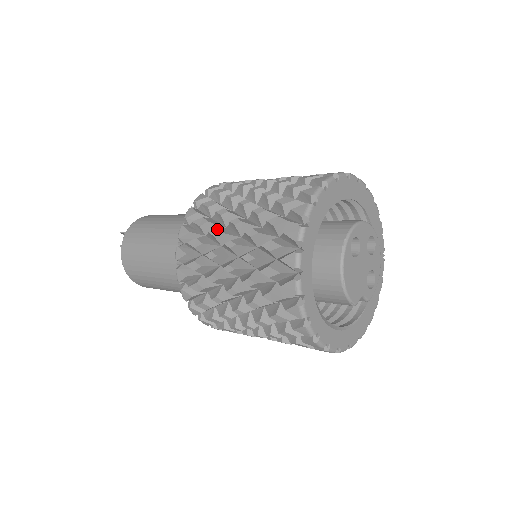
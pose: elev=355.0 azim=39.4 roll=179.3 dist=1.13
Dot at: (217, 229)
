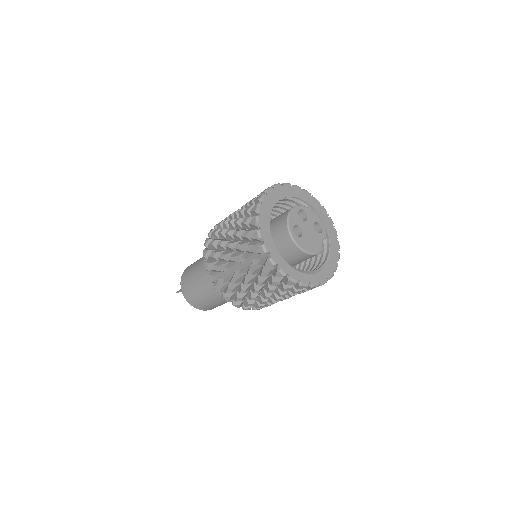
Dot at: (233, 280)
